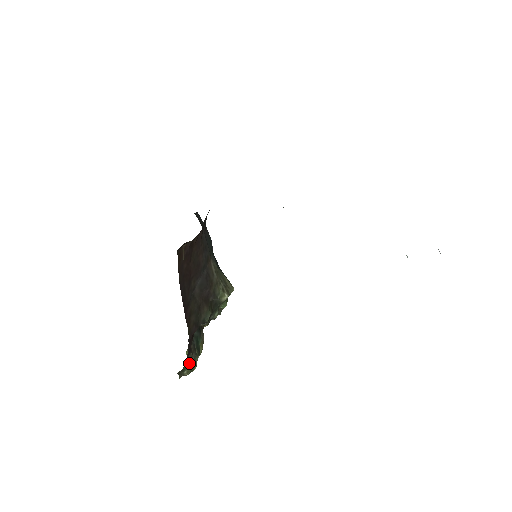
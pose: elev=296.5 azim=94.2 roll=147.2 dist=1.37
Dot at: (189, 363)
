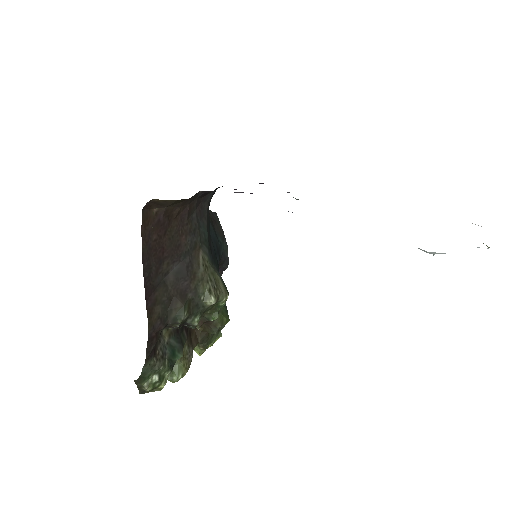
Dot at: (151, 373)
